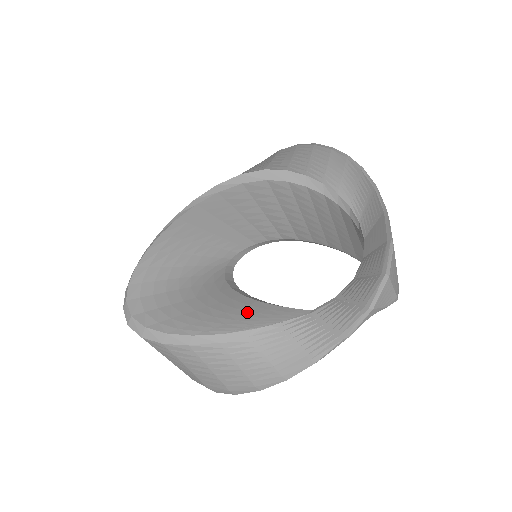
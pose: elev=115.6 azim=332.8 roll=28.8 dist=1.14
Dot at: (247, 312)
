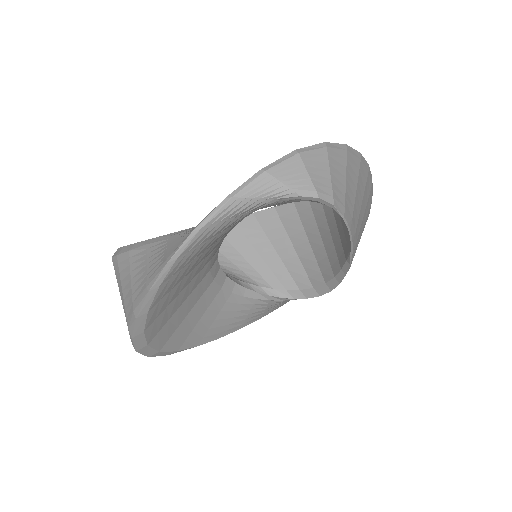
Dot at: occluded
